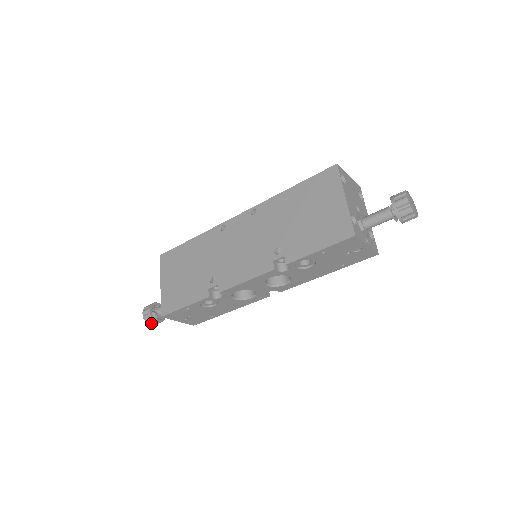
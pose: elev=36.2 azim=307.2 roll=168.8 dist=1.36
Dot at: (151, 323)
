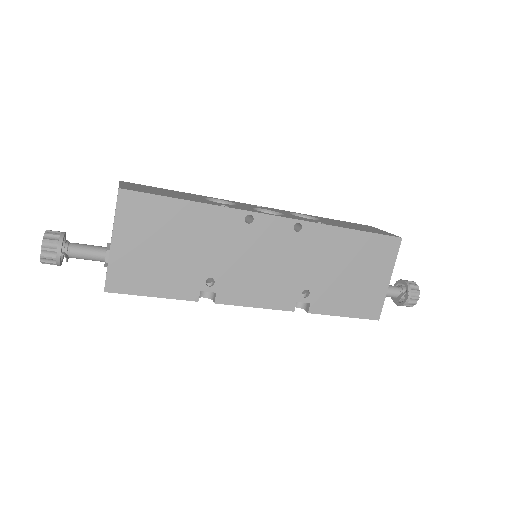
Dot at: (49, 263)
